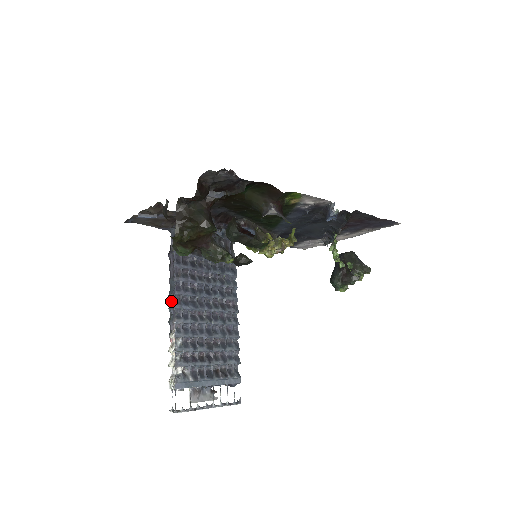
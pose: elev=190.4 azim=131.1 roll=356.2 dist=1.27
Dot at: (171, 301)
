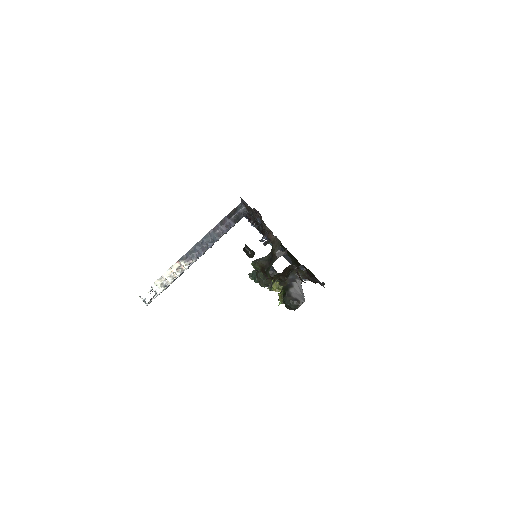
Dot at: (201, 243)
